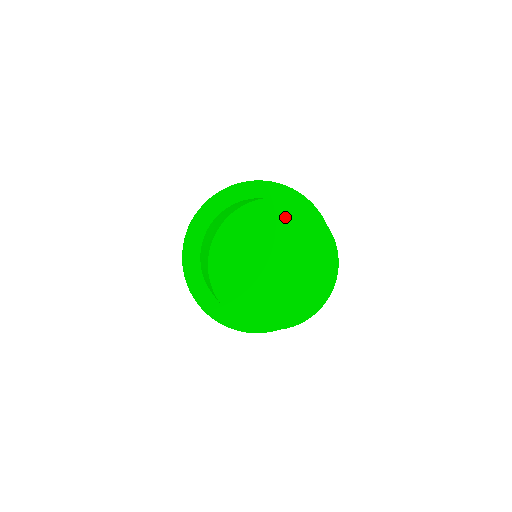
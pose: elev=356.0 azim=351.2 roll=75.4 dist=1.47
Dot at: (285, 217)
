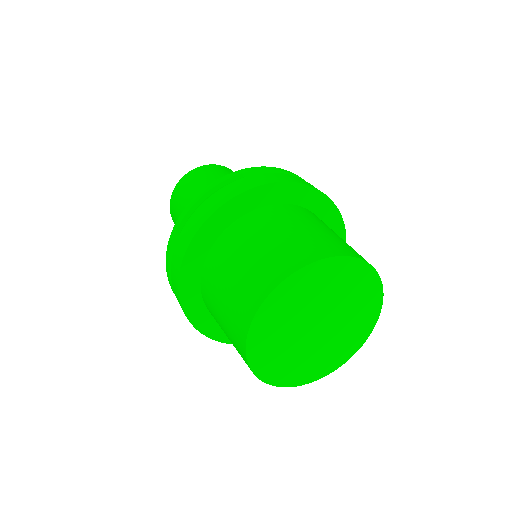
Dot at: (300, 289)
